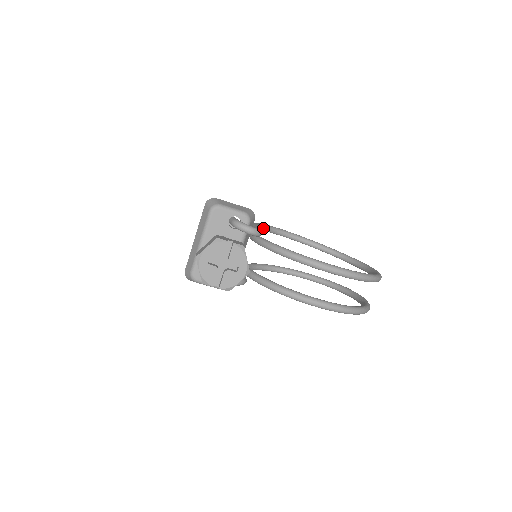
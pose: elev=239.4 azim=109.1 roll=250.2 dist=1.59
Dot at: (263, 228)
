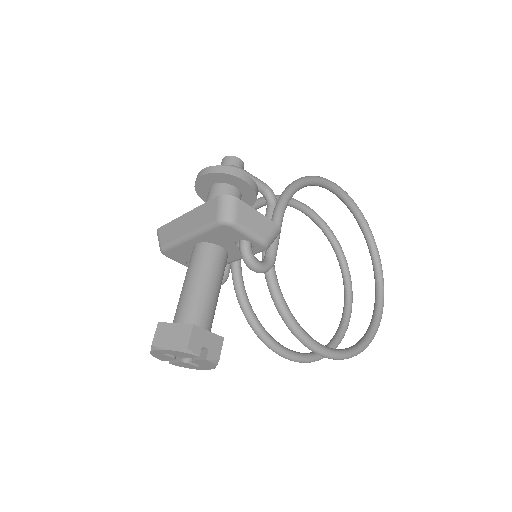
Dot at: (296, 191)
